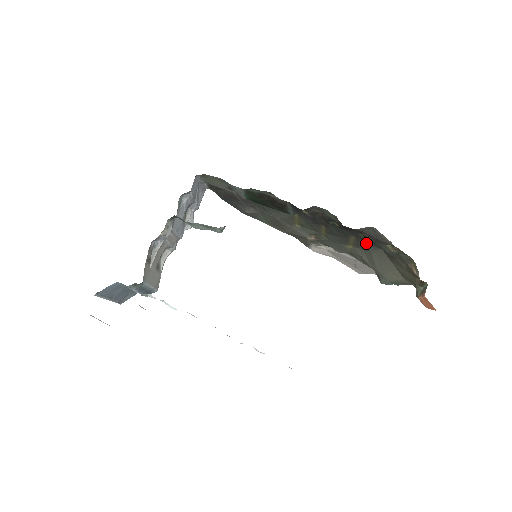
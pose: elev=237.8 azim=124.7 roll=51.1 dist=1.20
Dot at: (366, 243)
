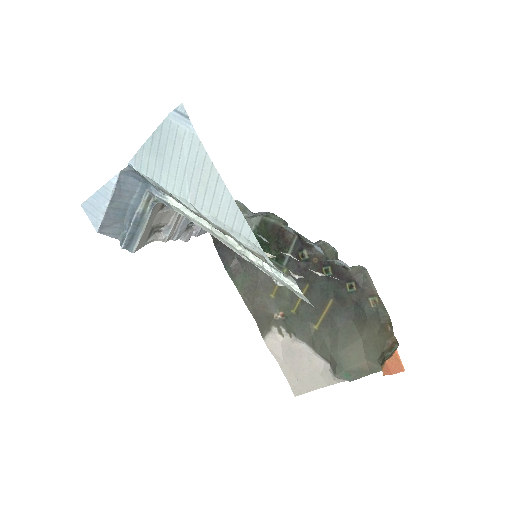
Dot at: (340, 313)
